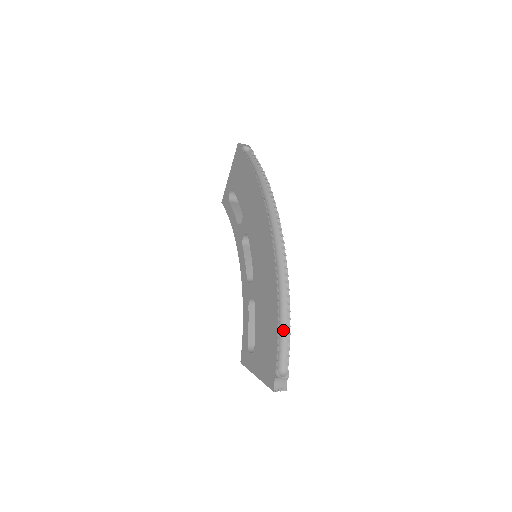
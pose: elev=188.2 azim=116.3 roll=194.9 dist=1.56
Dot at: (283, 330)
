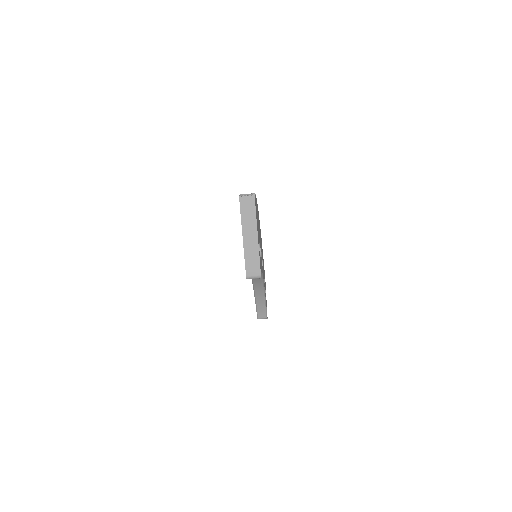
Dot at: occluded
